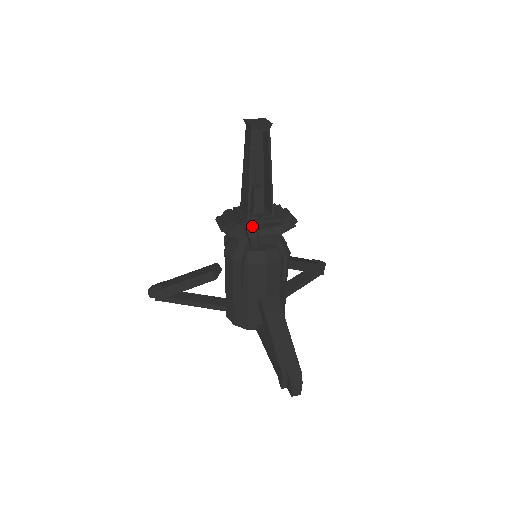
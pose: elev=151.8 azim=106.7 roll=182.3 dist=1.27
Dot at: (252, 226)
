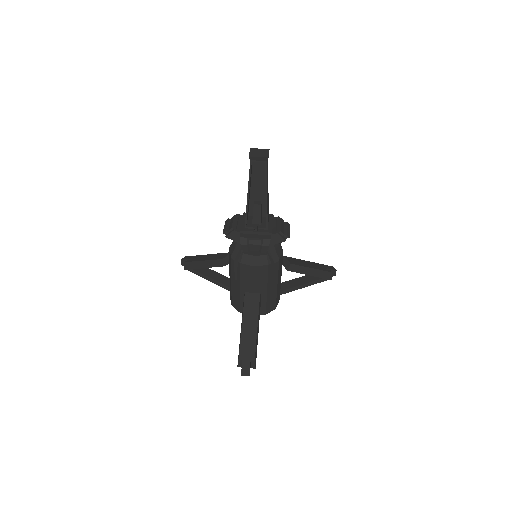
Dot at: (246, 234)
